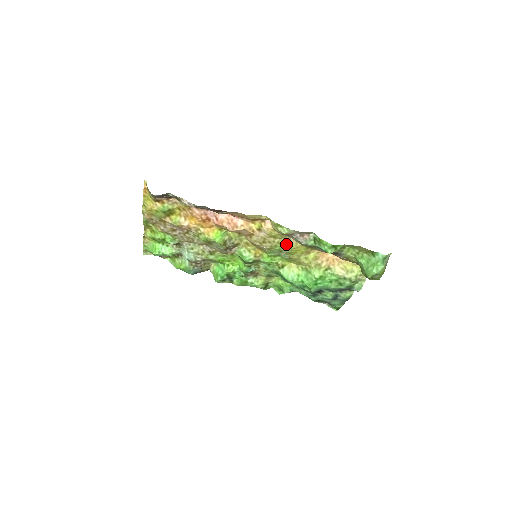
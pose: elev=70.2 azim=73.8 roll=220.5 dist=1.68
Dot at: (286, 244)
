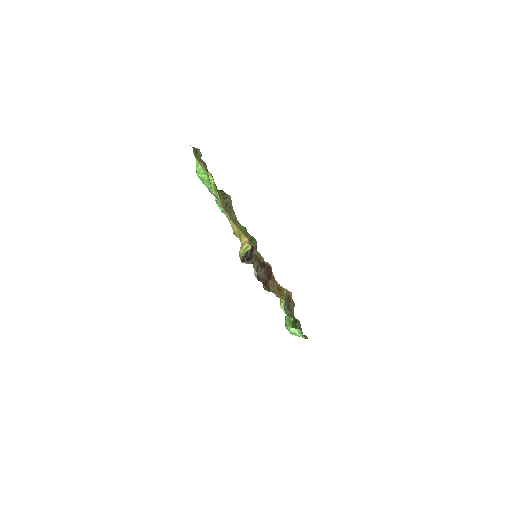
Dot at: occluded
